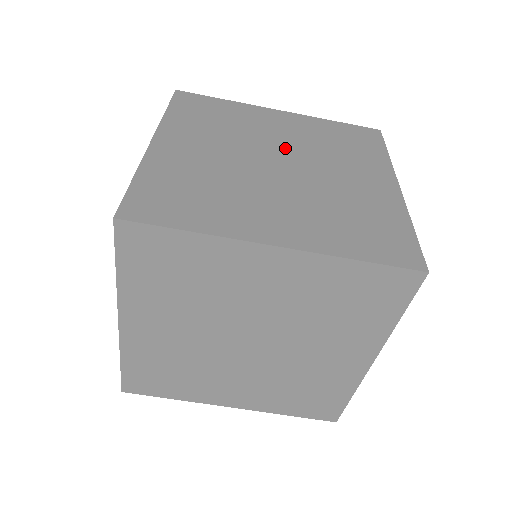
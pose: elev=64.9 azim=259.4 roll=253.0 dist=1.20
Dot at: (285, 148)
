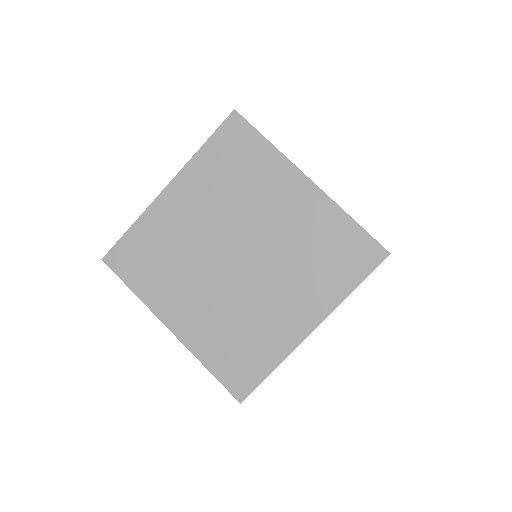
Dot at: occluded
